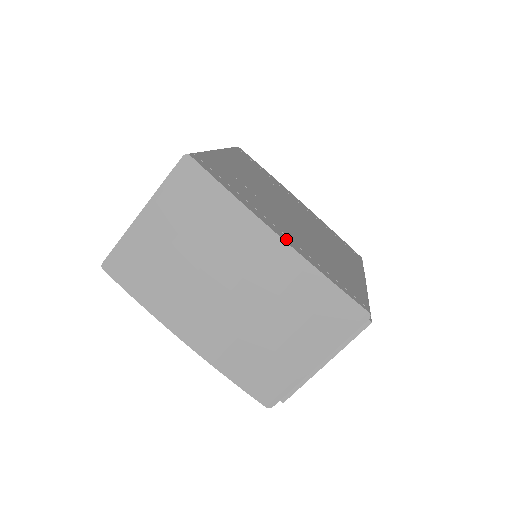
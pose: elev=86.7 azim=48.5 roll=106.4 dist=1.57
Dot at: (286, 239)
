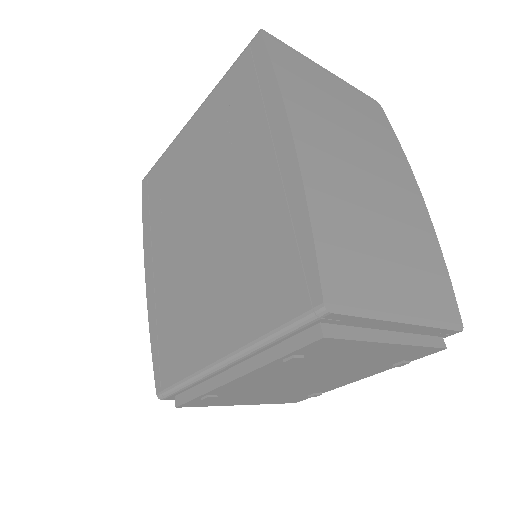
Dot at: occluded
